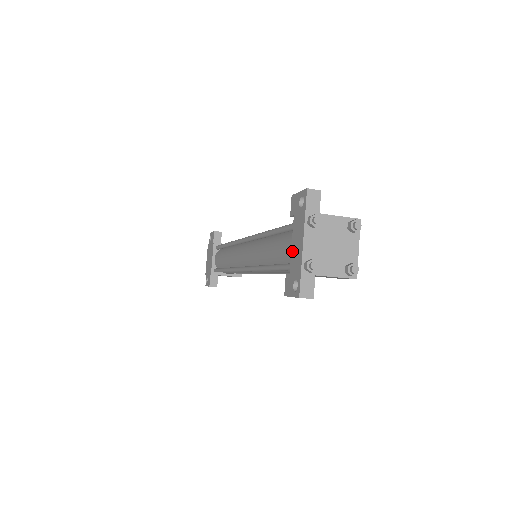
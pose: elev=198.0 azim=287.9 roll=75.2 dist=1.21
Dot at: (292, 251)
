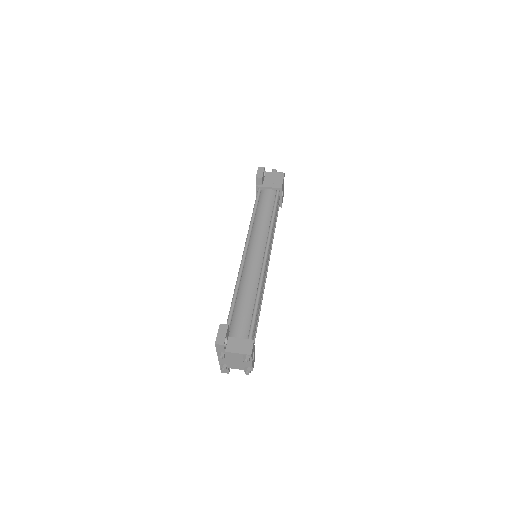
Dot at: occluded
